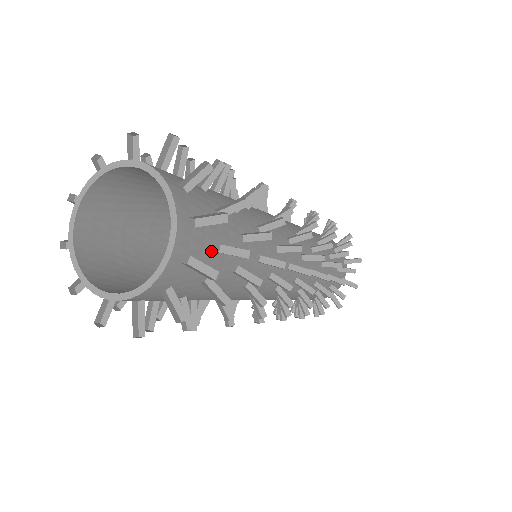
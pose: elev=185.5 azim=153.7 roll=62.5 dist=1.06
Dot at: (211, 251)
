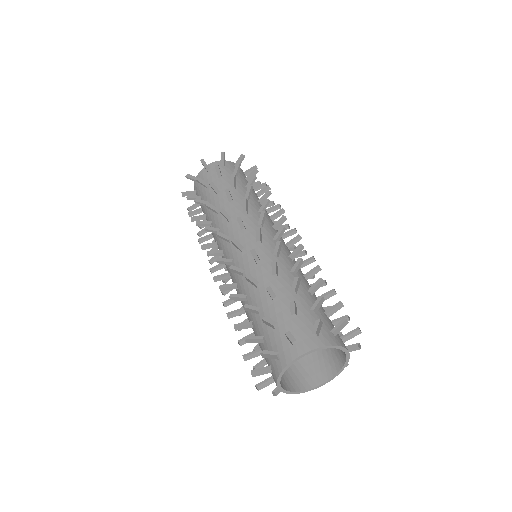
Dot at: occluded
